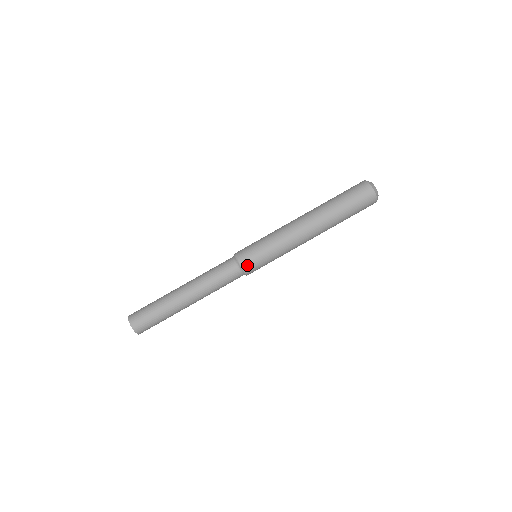
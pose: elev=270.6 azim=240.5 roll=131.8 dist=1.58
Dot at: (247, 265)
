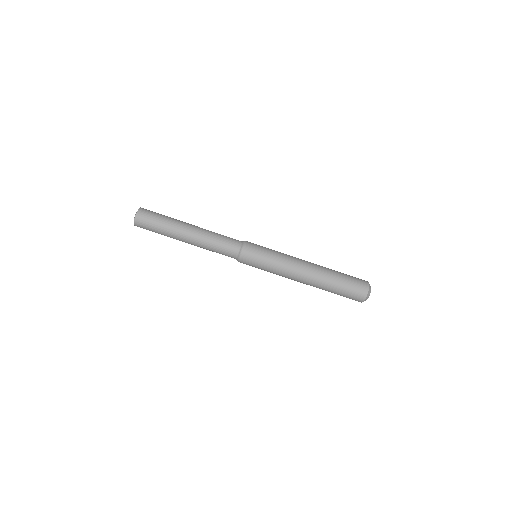
Dot at: (244, 258)
